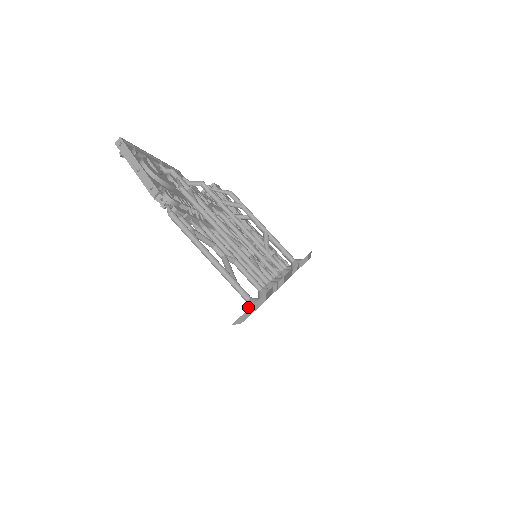
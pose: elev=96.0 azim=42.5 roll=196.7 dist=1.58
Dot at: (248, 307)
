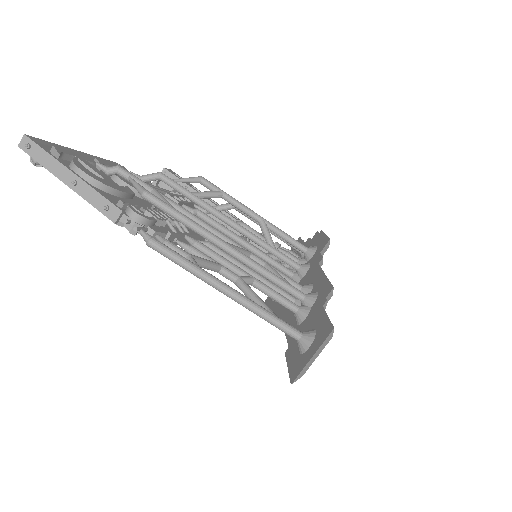
Dot at: (304, 349)
